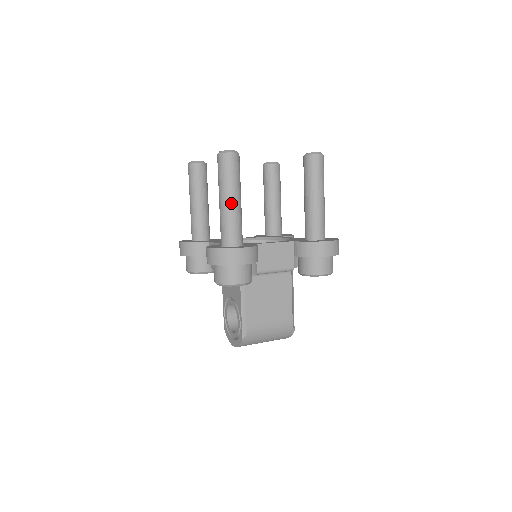
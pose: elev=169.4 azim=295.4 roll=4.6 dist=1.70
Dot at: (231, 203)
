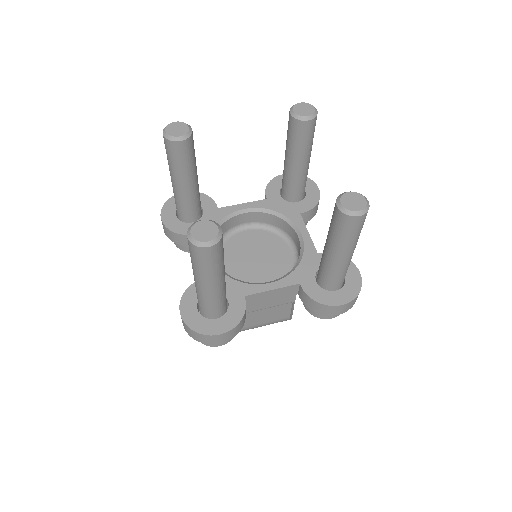
Dot at: (208, 289)
